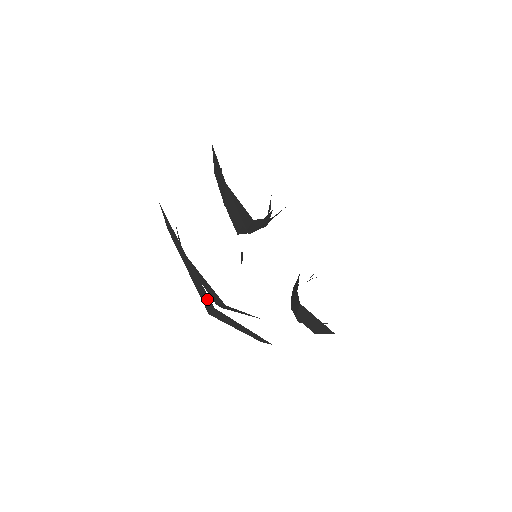
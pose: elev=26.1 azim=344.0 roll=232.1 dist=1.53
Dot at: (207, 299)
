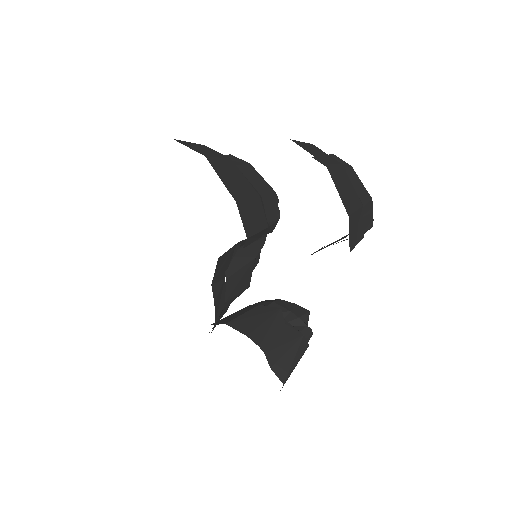
Dot at: occluded
